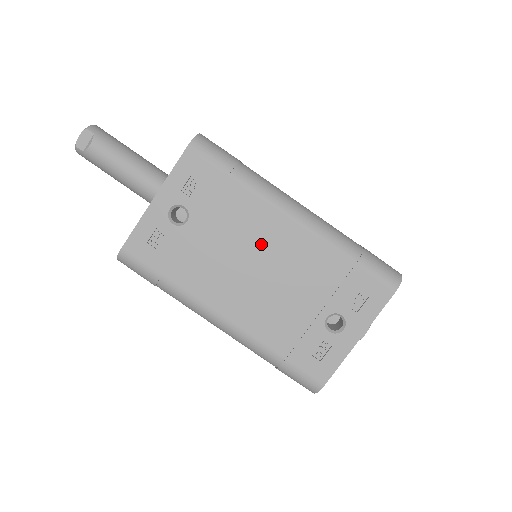
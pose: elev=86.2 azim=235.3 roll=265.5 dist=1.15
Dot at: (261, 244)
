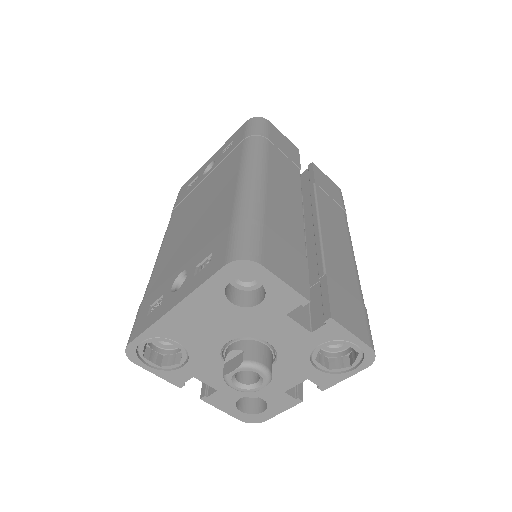
Dot at: (214, 194)
